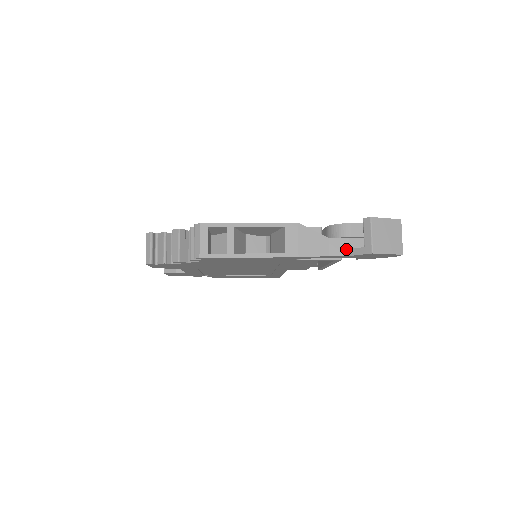
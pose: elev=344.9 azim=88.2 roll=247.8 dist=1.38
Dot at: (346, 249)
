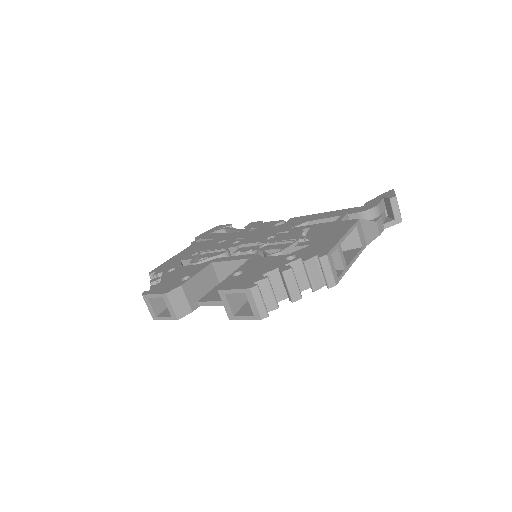
Dot at: (383, 225)
